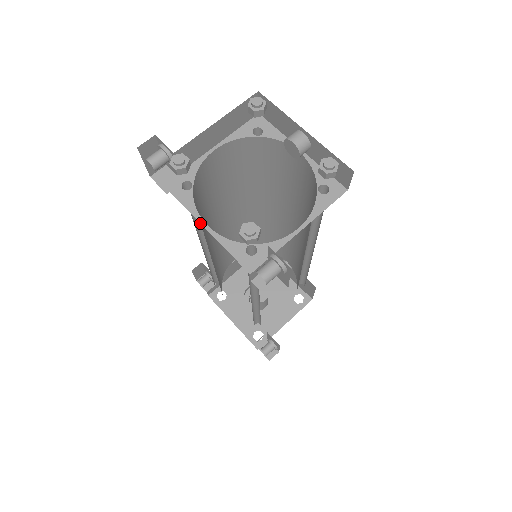
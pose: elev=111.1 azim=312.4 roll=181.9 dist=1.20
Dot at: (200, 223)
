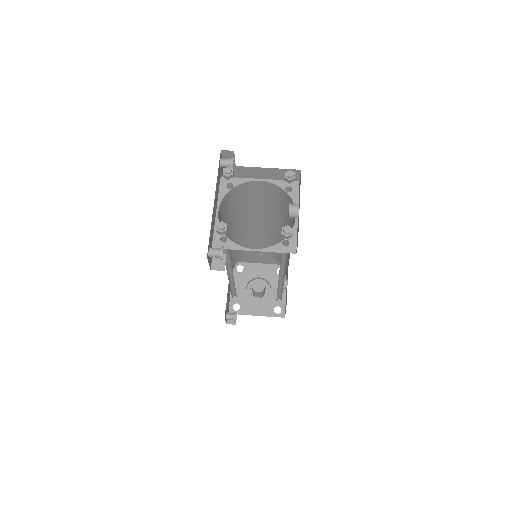
Dot at: occluded
